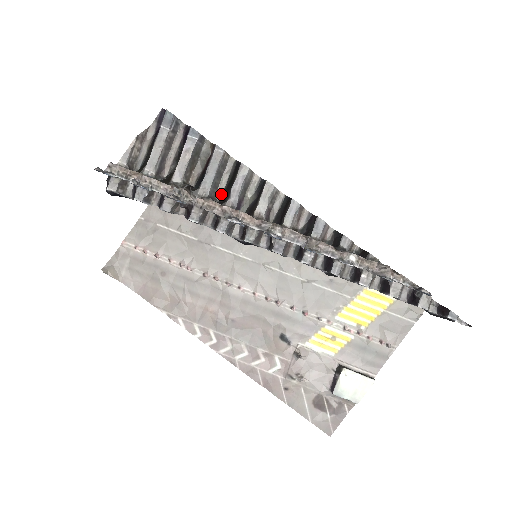
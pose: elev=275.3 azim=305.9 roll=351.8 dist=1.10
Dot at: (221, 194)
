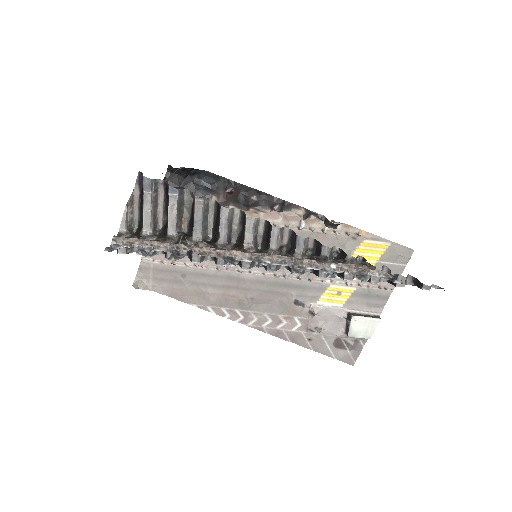
Dot at: (212, 231)
